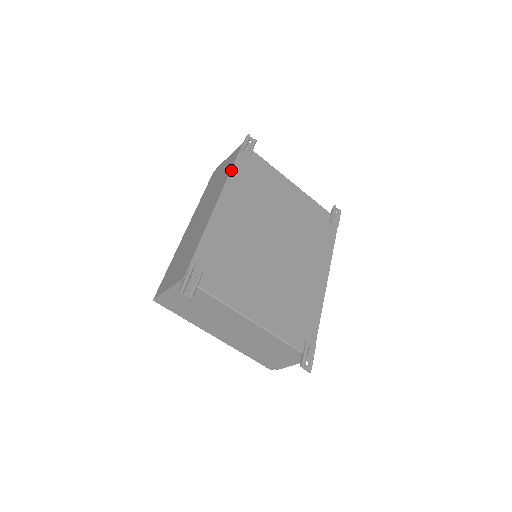
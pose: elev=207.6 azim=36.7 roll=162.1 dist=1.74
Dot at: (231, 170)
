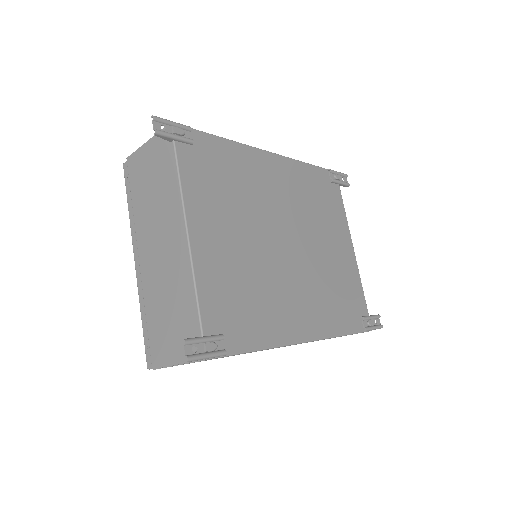
Dot at: occluded
